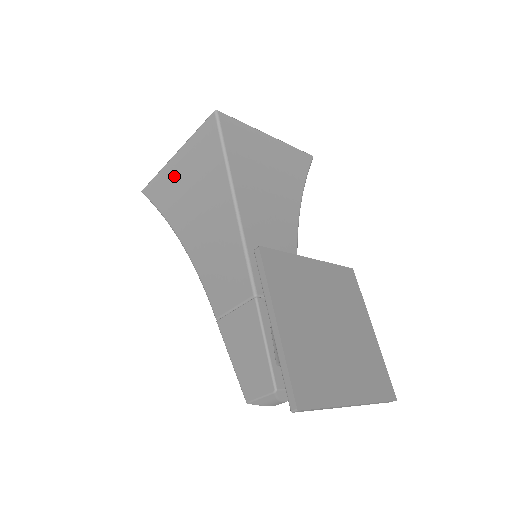
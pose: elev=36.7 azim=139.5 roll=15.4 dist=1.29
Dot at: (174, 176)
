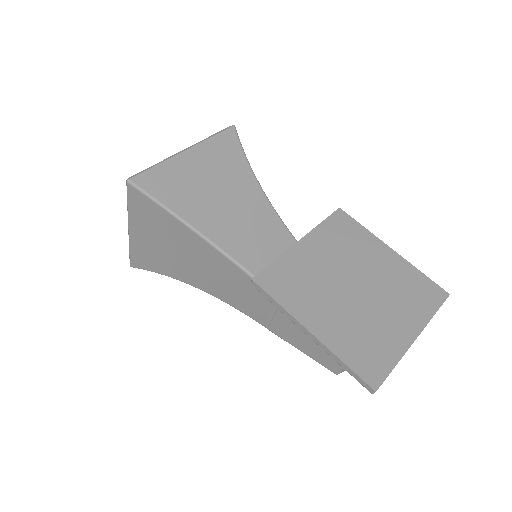
Dot at: (143, 244)
